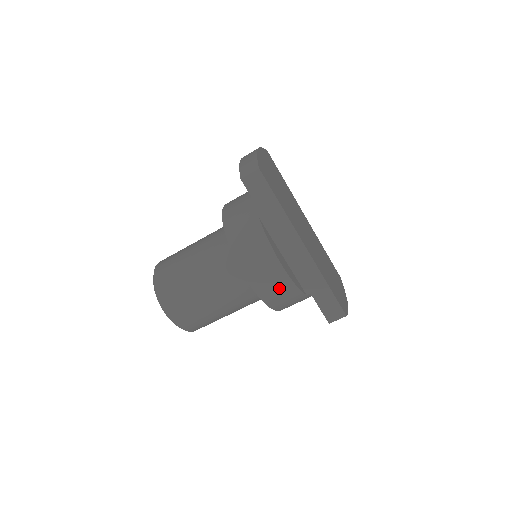
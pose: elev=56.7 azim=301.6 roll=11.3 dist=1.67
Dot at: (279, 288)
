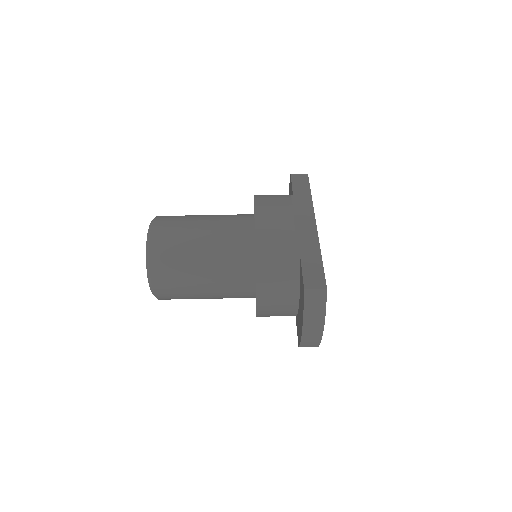
Dot at: (278, 224)
